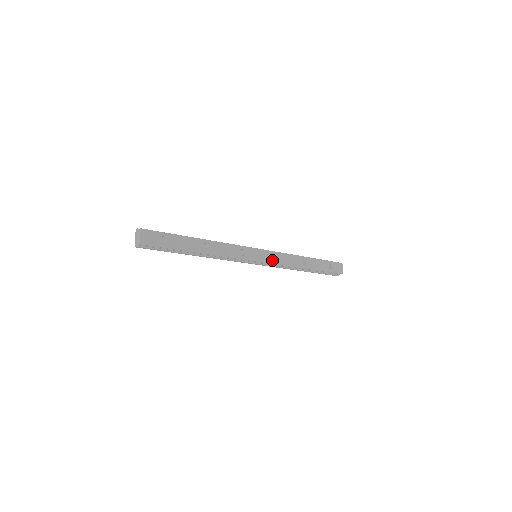
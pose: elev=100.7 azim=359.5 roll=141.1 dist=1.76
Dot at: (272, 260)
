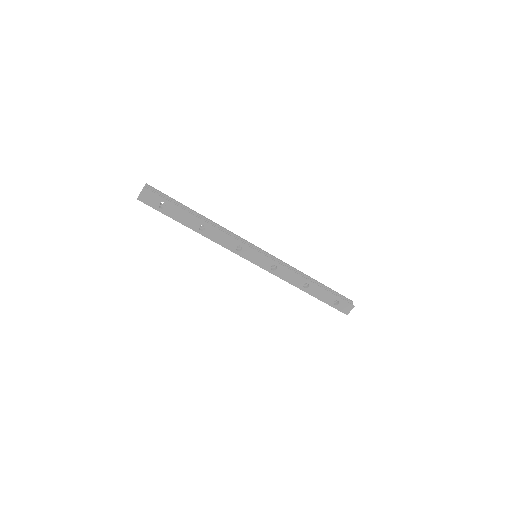
Dot at: (269, 268)
